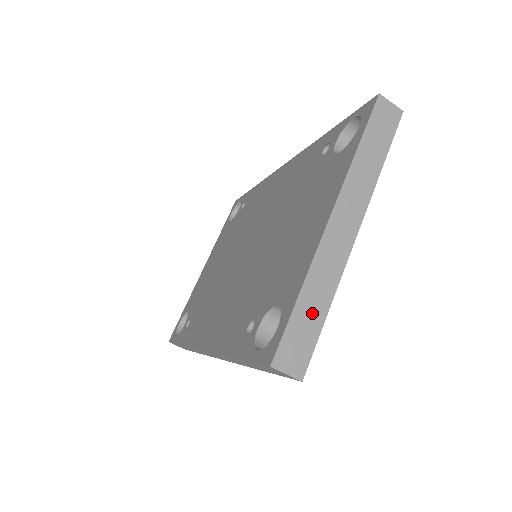
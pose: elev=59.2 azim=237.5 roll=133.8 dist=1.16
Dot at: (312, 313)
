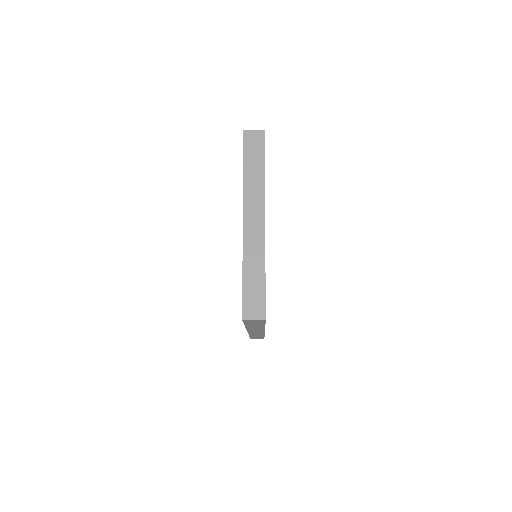
Dot at: (255, 280)
